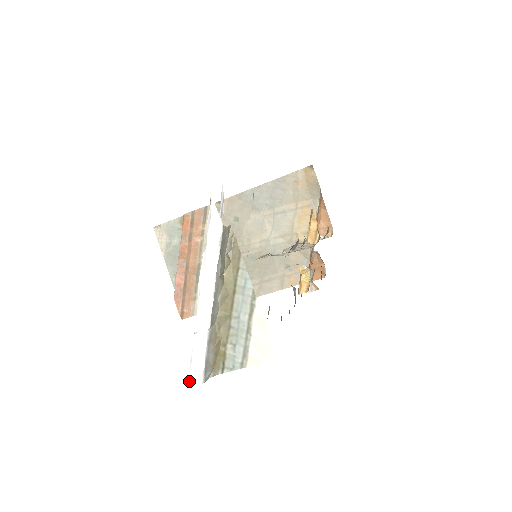
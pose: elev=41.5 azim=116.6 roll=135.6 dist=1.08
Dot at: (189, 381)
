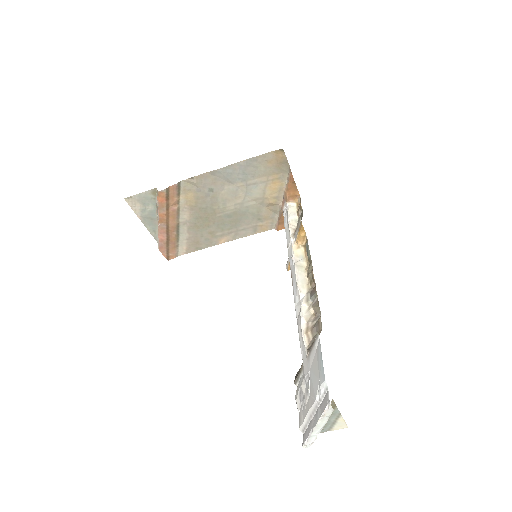
Dot at: (304, 446)
